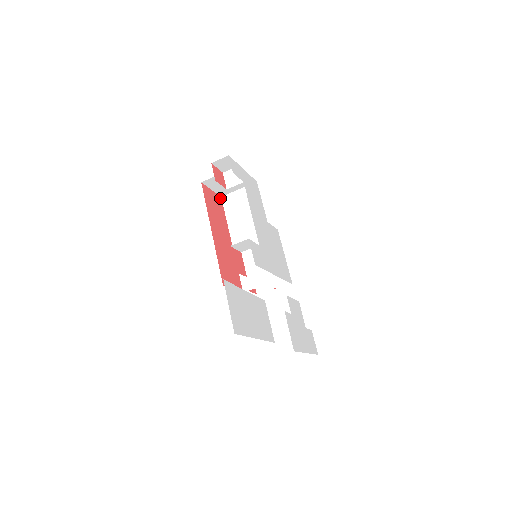
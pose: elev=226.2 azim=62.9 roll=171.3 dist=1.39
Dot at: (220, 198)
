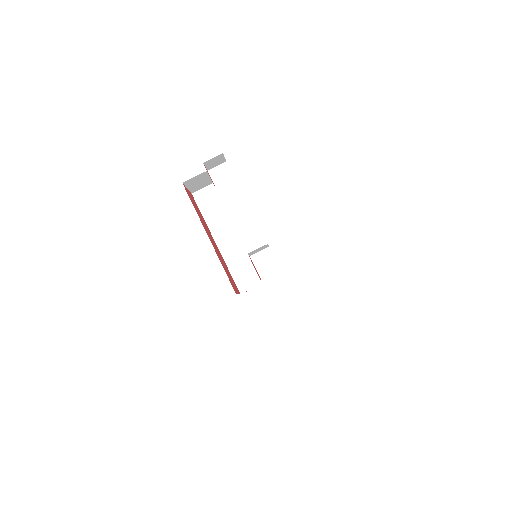
Dot at: (192, 195)
